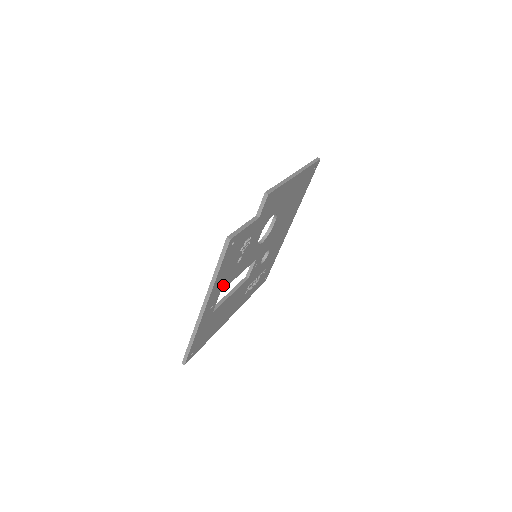
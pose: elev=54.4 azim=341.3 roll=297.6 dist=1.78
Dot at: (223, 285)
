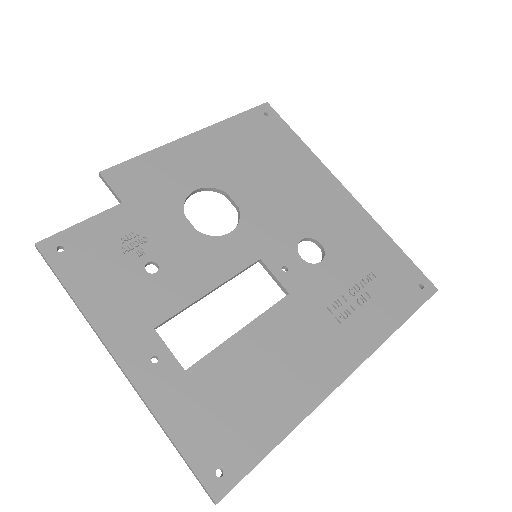
Dot at: (147, 316)
